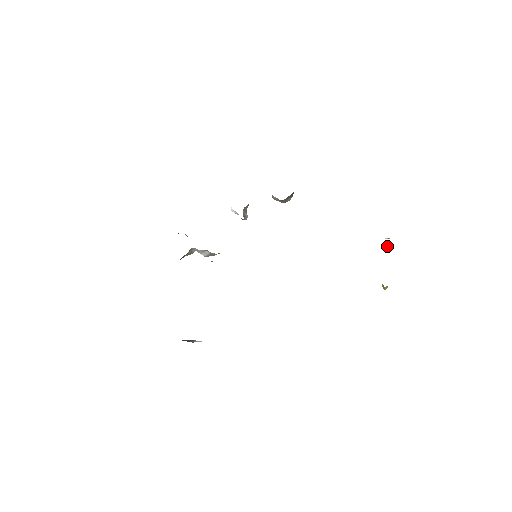
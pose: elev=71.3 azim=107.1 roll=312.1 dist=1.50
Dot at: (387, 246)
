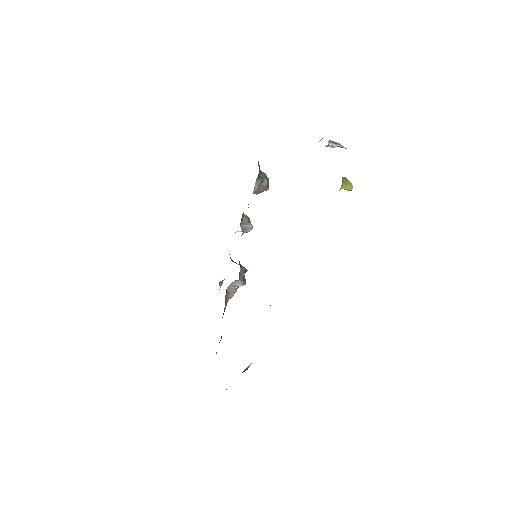
Dot at: occluded
